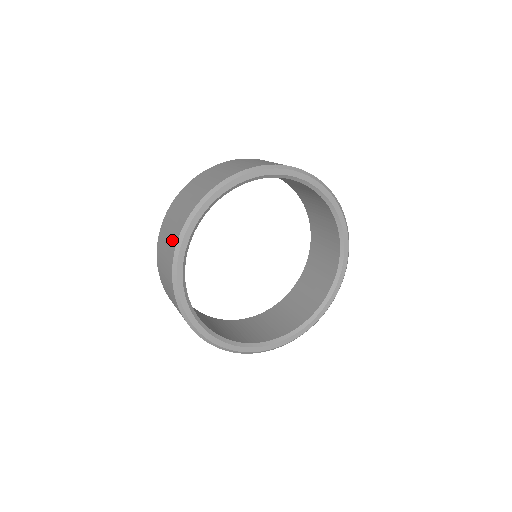
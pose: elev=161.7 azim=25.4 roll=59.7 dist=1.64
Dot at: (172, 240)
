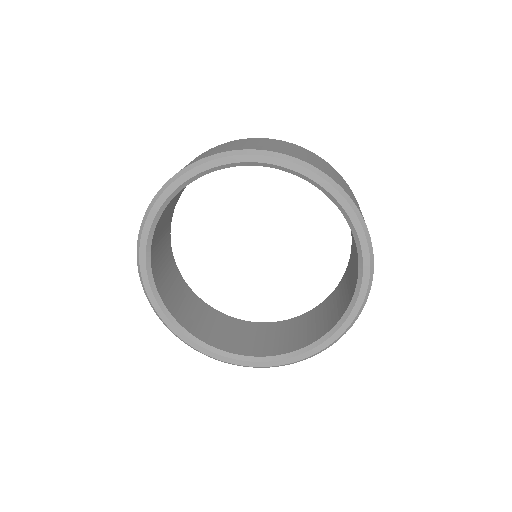
Dot at: occluded
